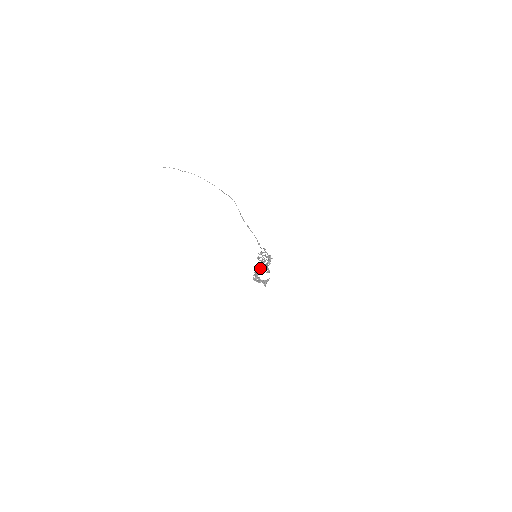
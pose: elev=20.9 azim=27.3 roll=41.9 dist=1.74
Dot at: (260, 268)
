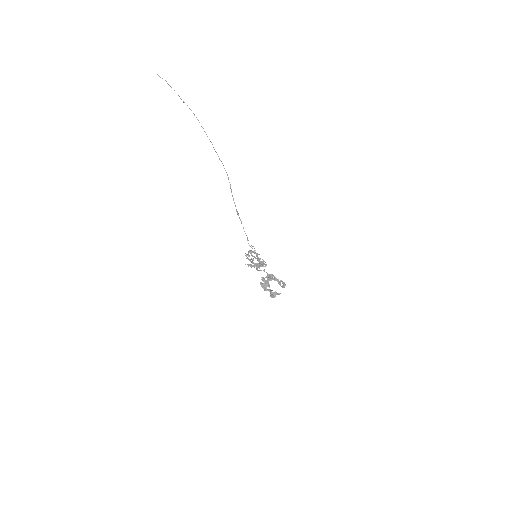
Dot at: (272, 276)
